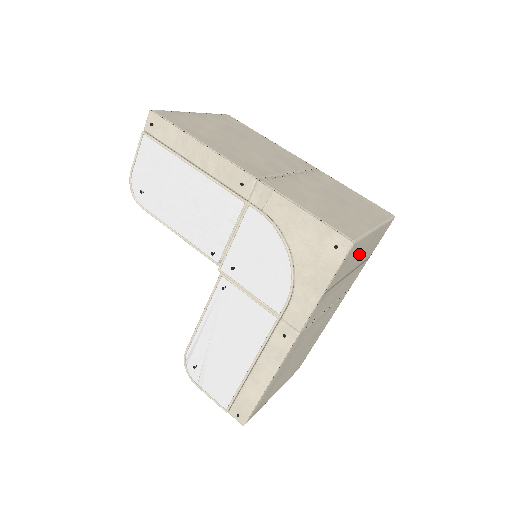
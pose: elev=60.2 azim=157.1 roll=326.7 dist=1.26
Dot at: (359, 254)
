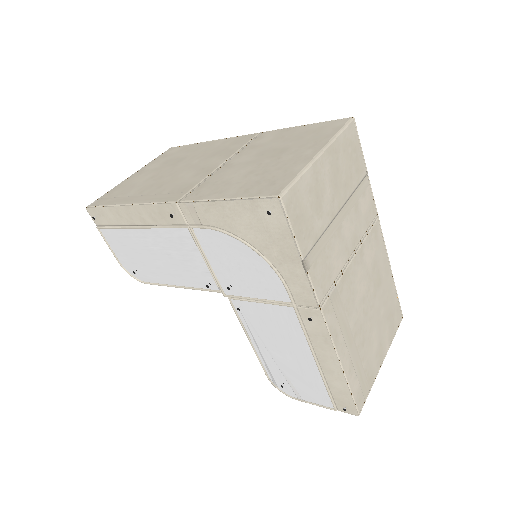
Dot at: (324, 191)
